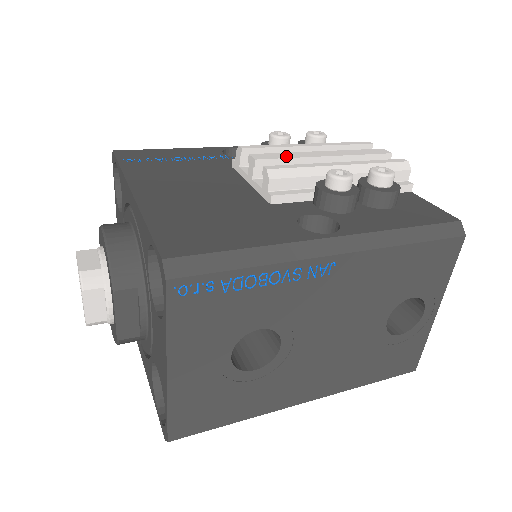
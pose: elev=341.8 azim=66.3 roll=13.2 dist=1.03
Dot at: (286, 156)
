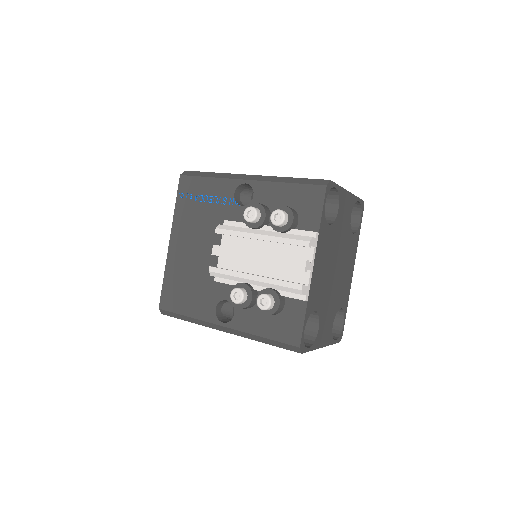
Dot at: (230, 255)
